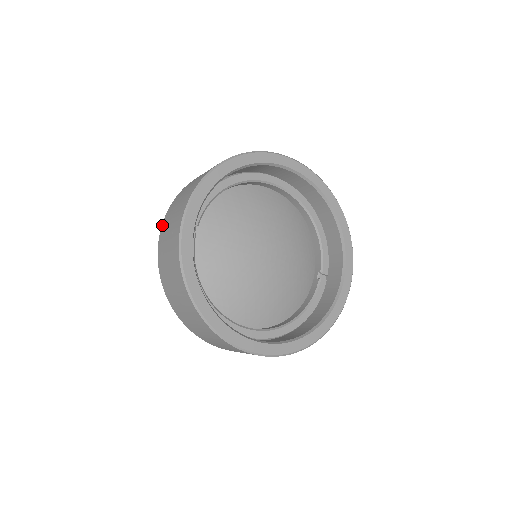
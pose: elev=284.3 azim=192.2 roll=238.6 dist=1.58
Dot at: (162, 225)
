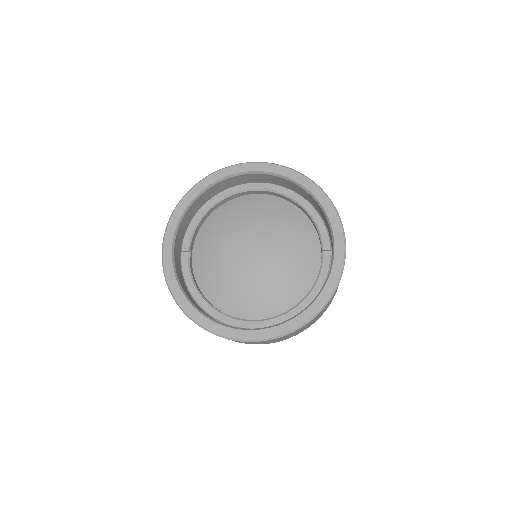
Dot at: occluded
